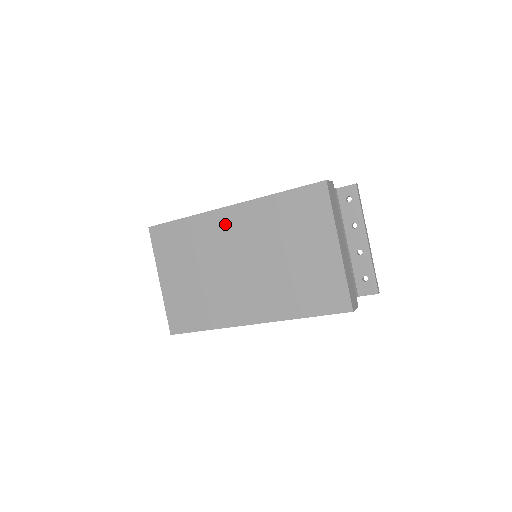
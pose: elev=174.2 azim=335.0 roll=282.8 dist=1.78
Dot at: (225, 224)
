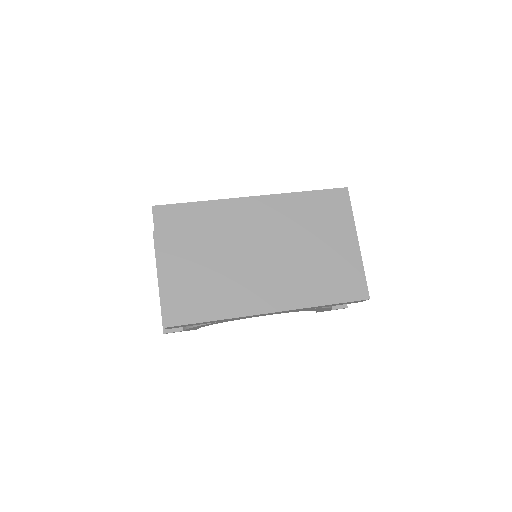
Dot at: (248, 212)
